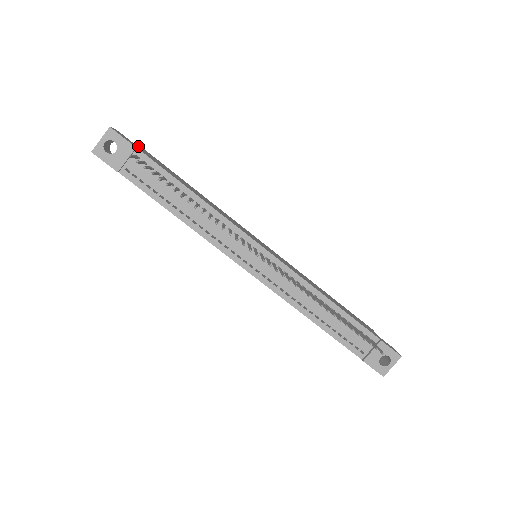
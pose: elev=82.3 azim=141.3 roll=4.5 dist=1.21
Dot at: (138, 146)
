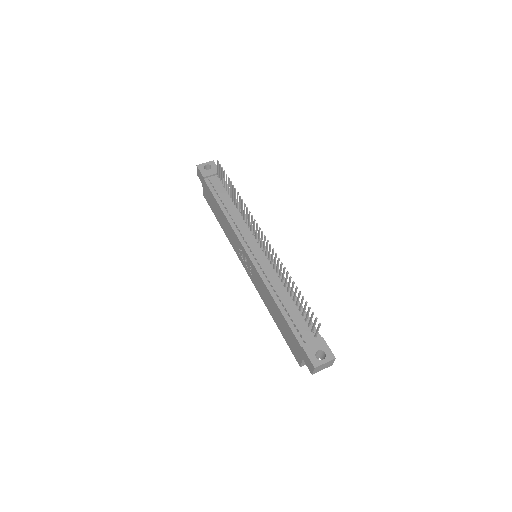
Dot at: occluded
